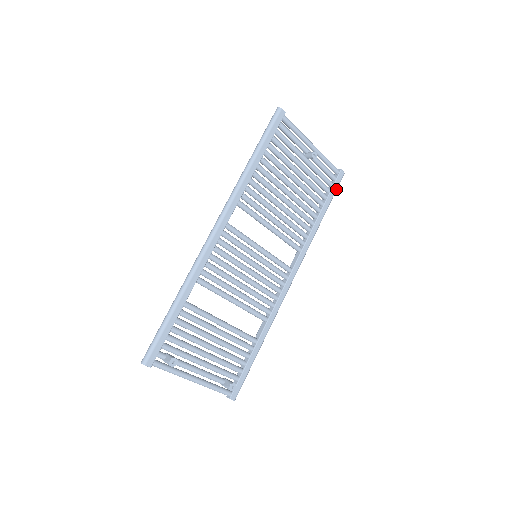
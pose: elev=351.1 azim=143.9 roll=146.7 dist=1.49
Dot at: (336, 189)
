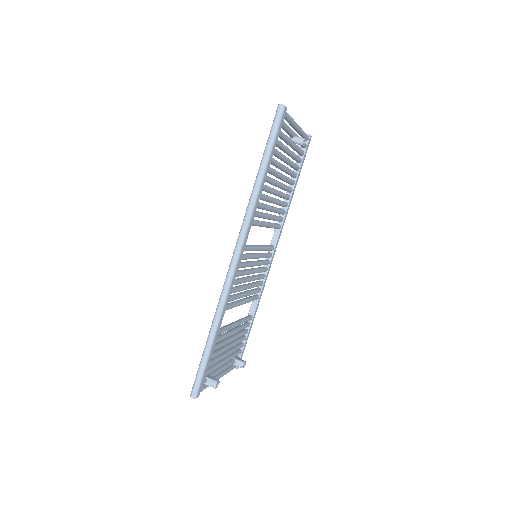
Dot at: (305, 156)
